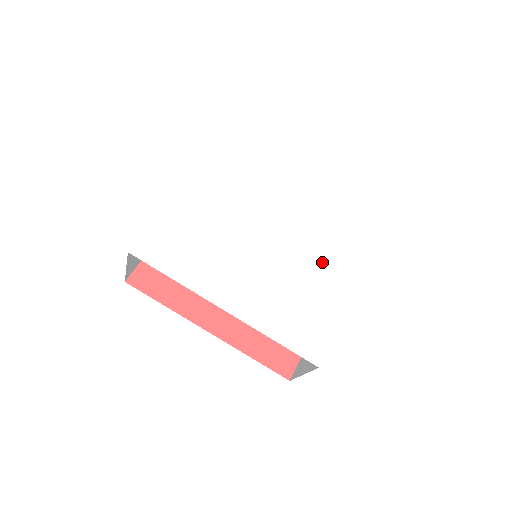
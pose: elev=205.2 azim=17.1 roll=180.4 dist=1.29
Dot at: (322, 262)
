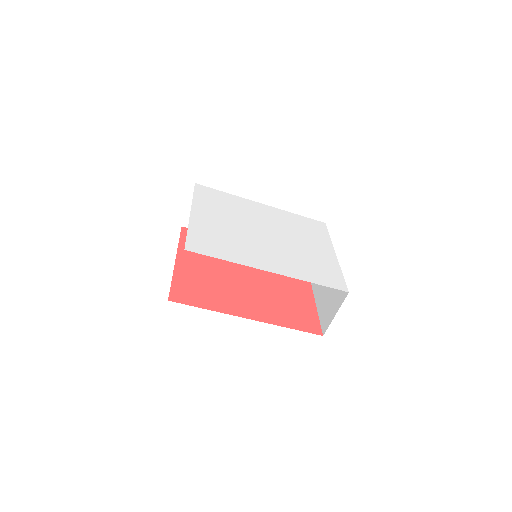
Dot at: (306, 240)
